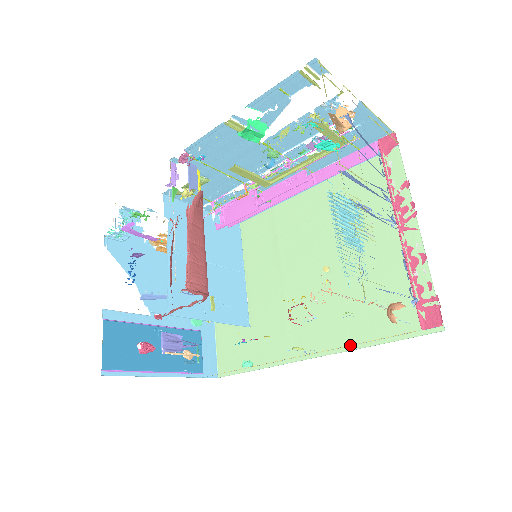
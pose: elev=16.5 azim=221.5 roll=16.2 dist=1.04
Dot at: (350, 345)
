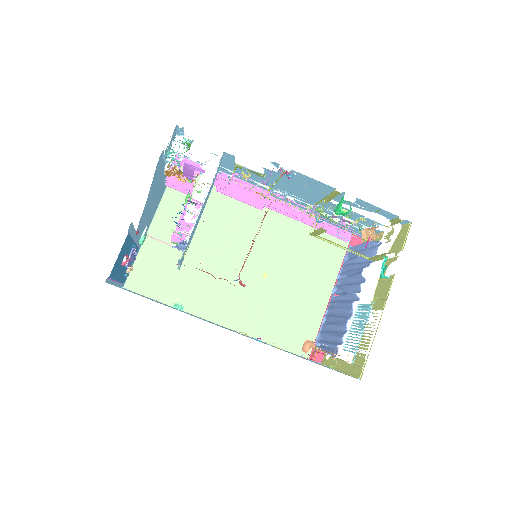
Dot at: (264, 342)
